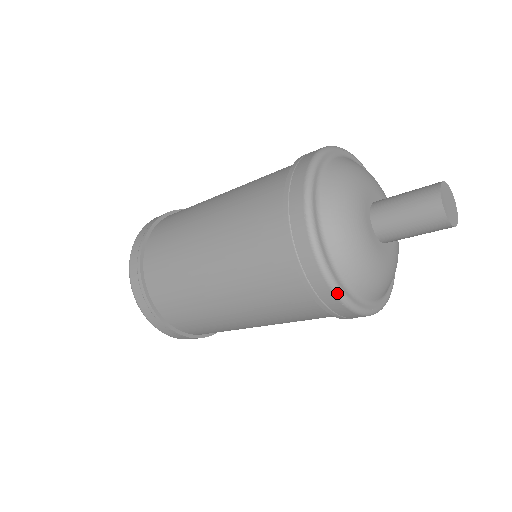
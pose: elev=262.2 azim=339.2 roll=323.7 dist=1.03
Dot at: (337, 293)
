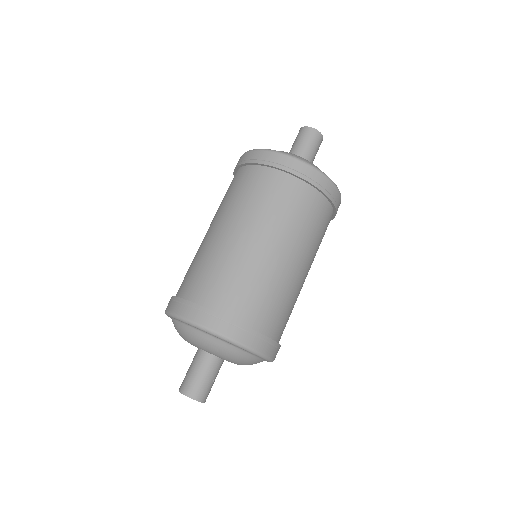
Dot at: (307, 163)
